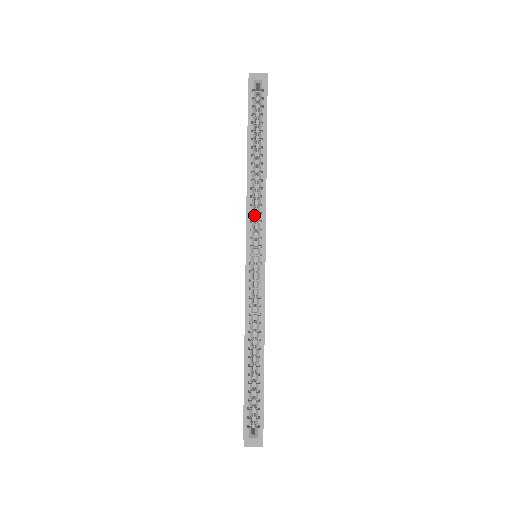
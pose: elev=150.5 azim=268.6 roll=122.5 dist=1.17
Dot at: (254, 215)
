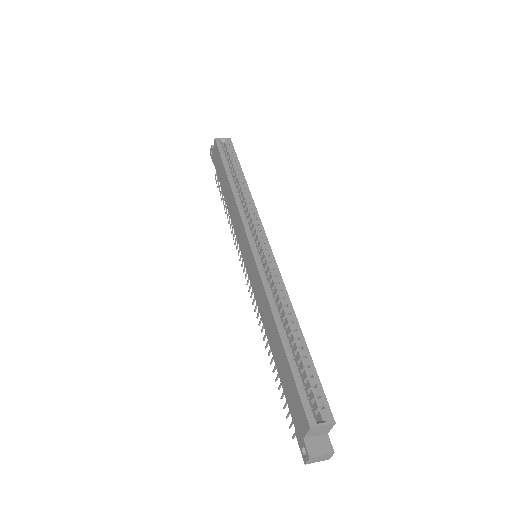
Dot at: occluded
